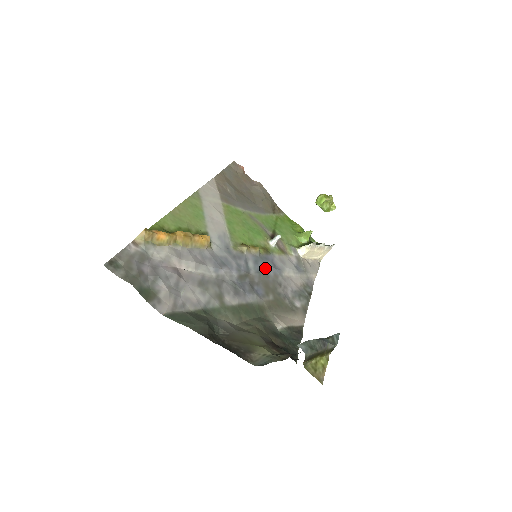
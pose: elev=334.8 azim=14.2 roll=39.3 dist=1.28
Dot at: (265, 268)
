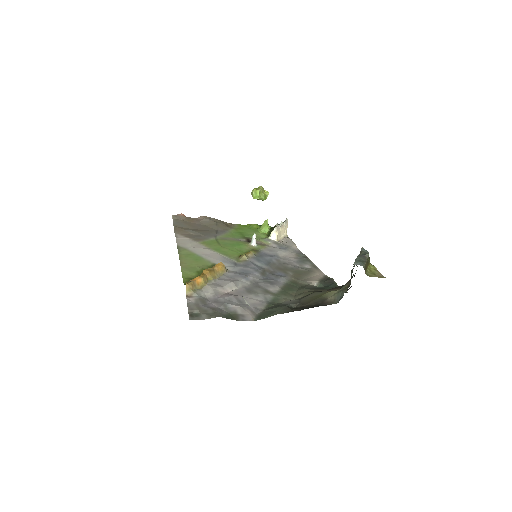
Dot at: (267, 260)
